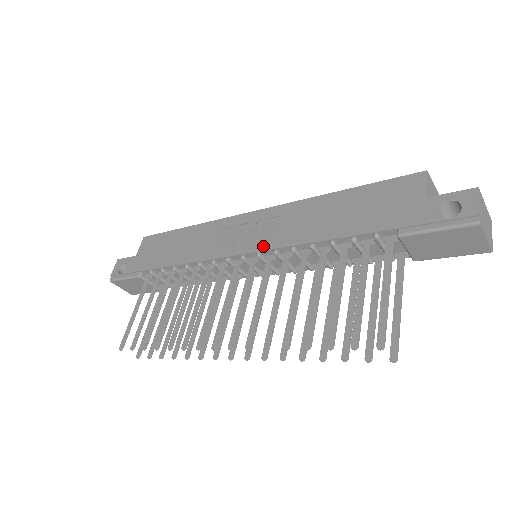
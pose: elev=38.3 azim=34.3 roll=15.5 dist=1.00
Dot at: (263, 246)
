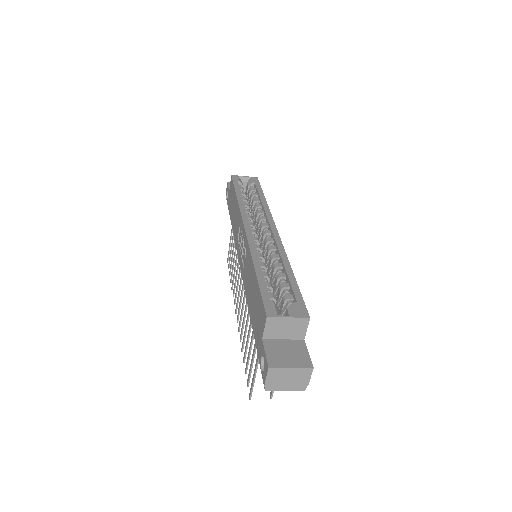
Dot at: (241, 270)
